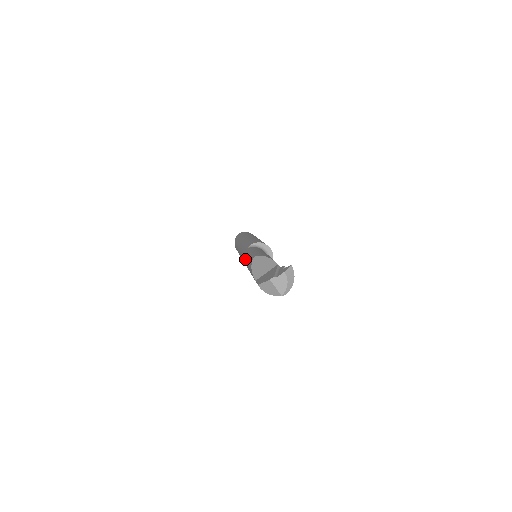
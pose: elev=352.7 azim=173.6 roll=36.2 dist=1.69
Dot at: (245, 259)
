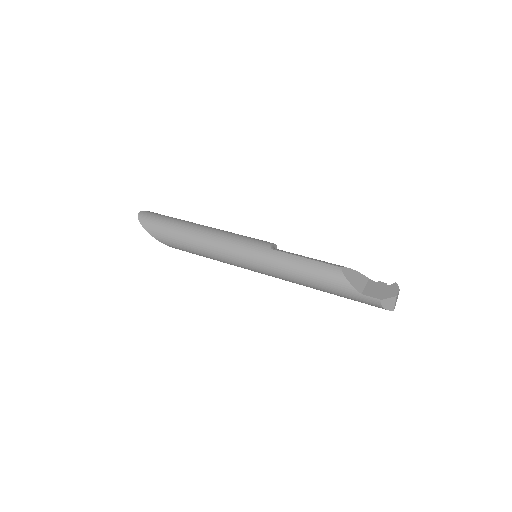
Dot at: (286, 263)
